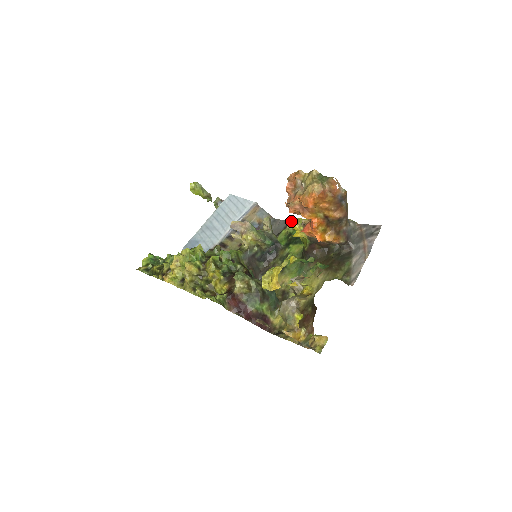
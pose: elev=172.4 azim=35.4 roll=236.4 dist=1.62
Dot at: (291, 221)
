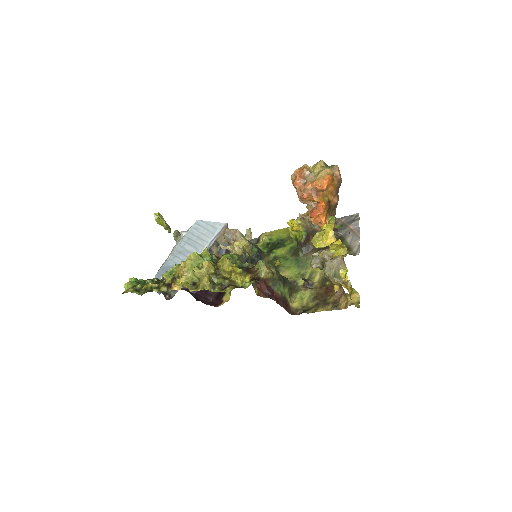
Dot at: (263, 235)
